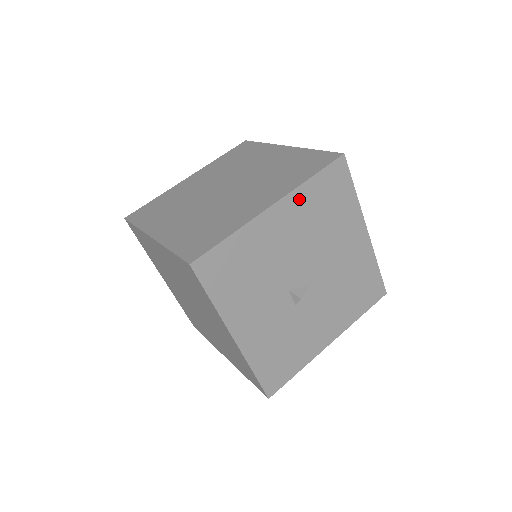
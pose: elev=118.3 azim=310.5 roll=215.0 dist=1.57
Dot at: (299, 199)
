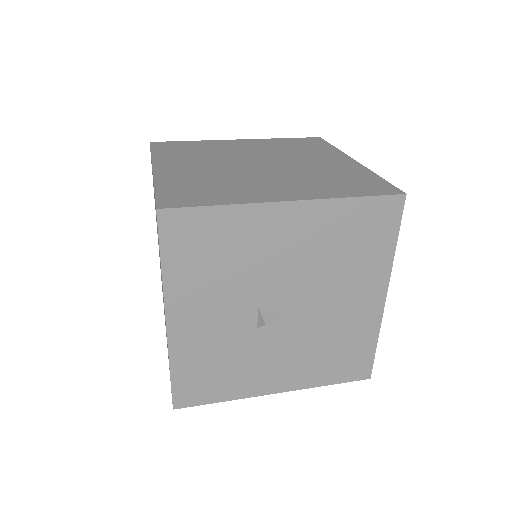
Dot at: (324, 213)
